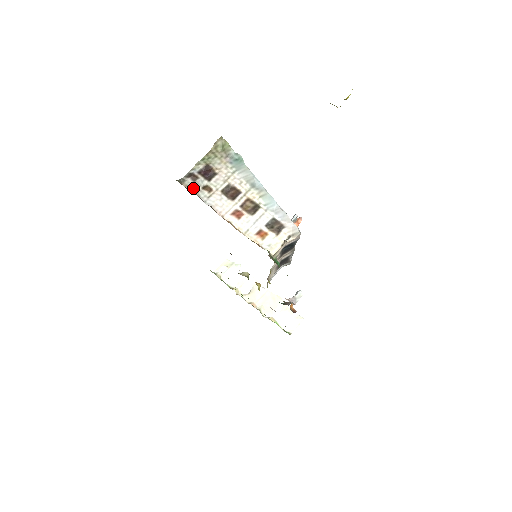
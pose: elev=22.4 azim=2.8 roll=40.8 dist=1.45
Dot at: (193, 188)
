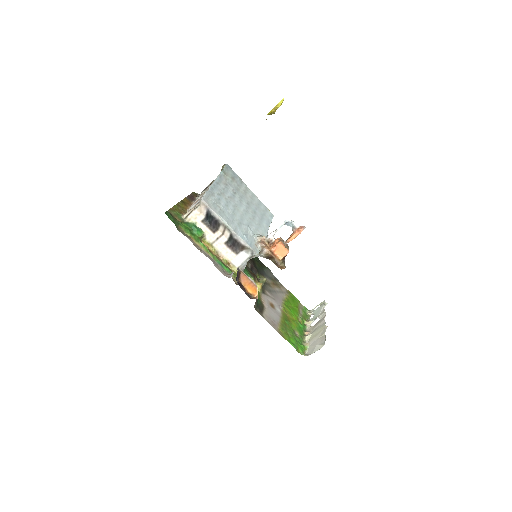
Dot at: occluded
